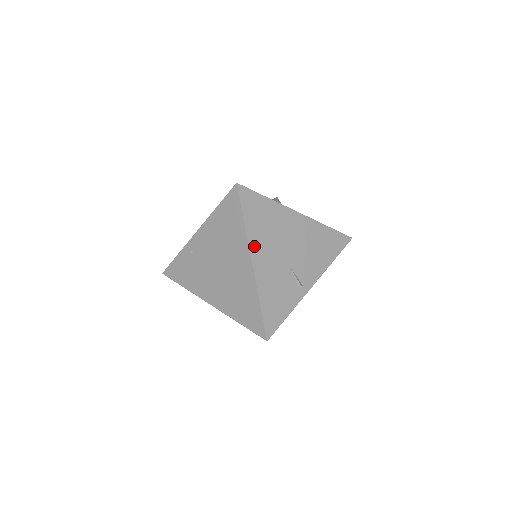
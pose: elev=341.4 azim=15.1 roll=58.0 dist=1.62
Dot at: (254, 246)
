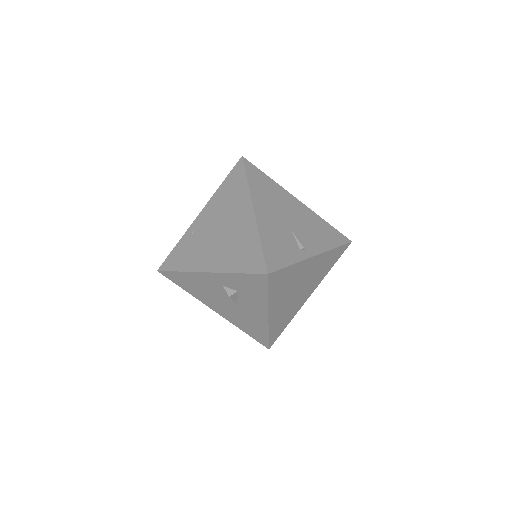
Dot at: (256, 199)
